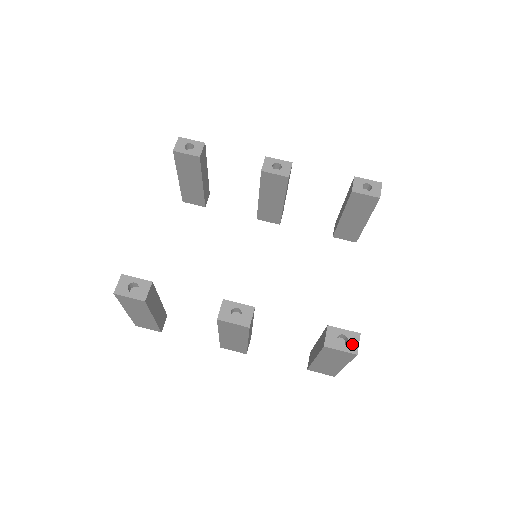
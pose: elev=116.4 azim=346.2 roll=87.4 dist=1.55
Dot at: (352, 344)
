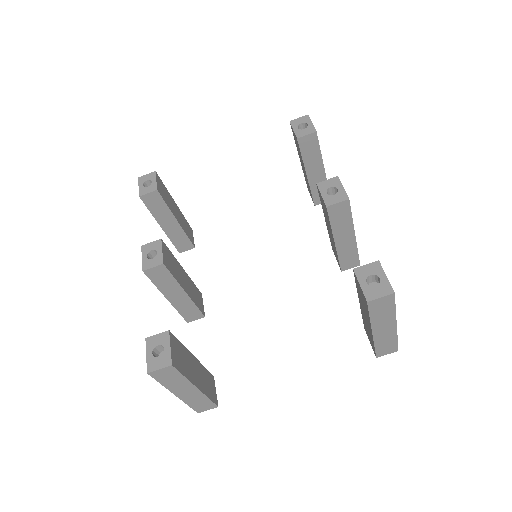
Dot at: (157, 362)
